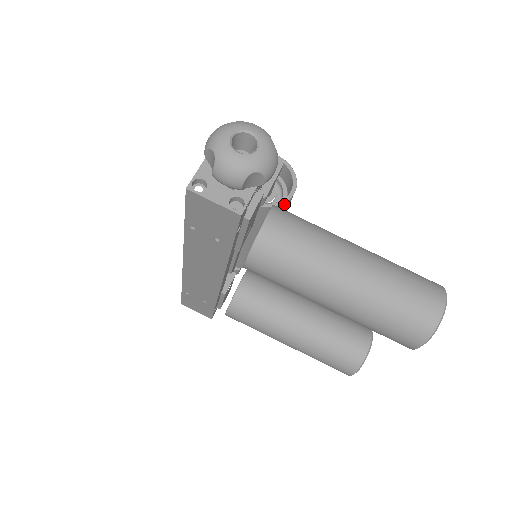
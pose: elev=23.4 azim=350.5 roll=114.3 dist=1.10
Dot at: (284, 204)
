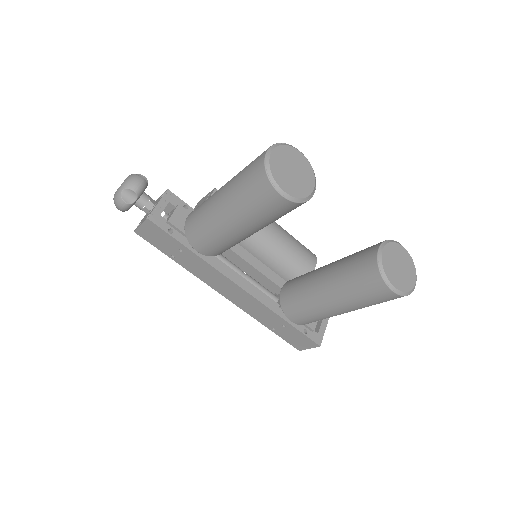
Dot at: occluded
